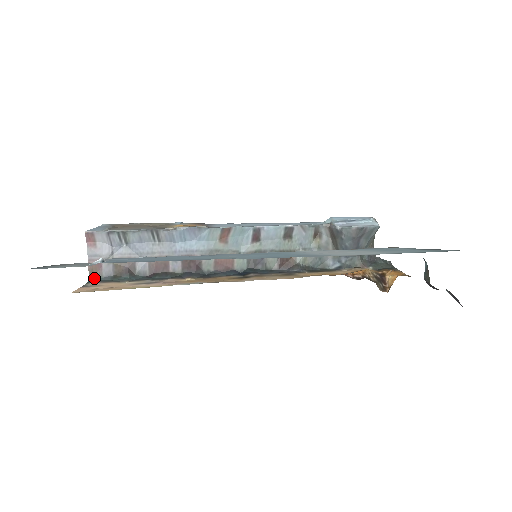
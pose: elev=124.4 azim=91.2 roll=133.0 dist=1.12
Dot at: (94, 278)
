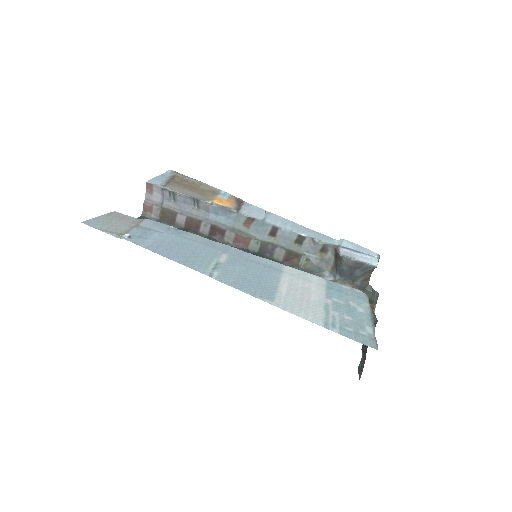
Dot at: (145, 215)
